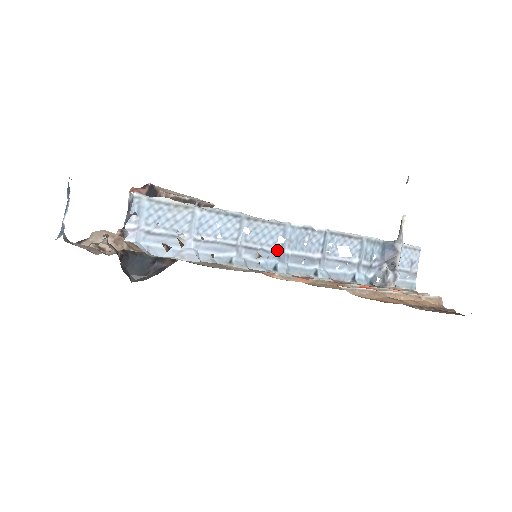
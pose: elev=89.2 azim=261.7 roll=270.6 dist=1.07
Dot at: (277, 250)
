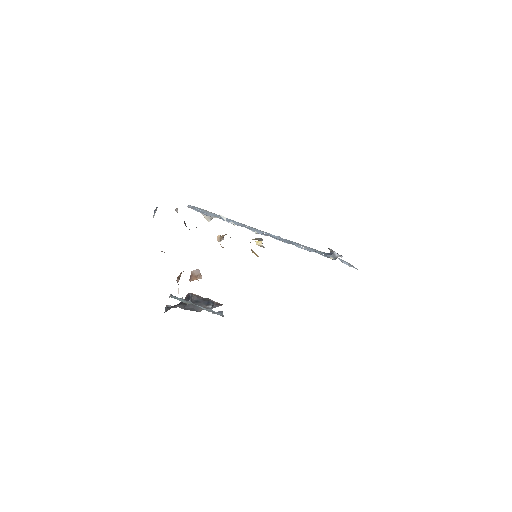
Dot at: (265, 234)
